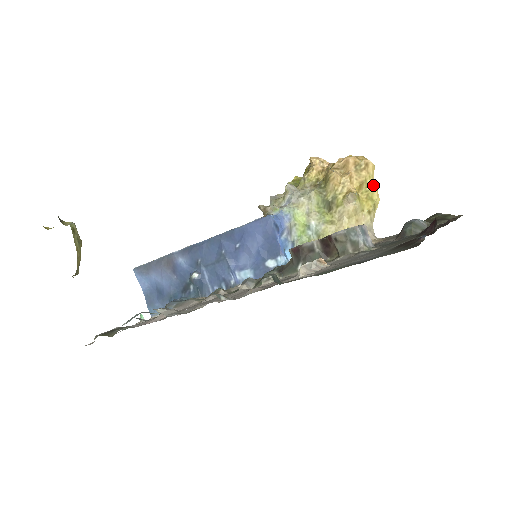
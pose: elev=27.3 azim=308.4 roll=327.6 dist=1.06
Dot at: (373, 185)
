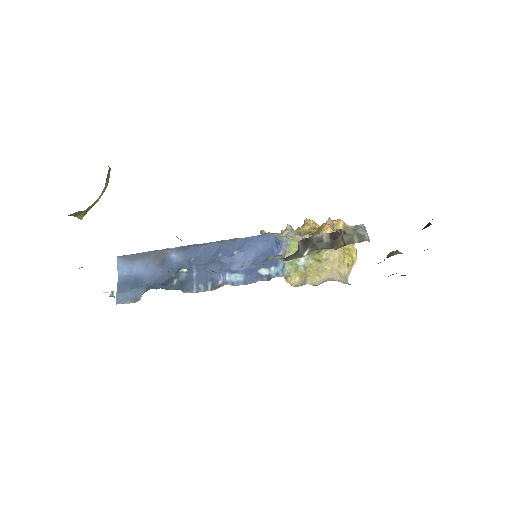
Dot at: occluded
